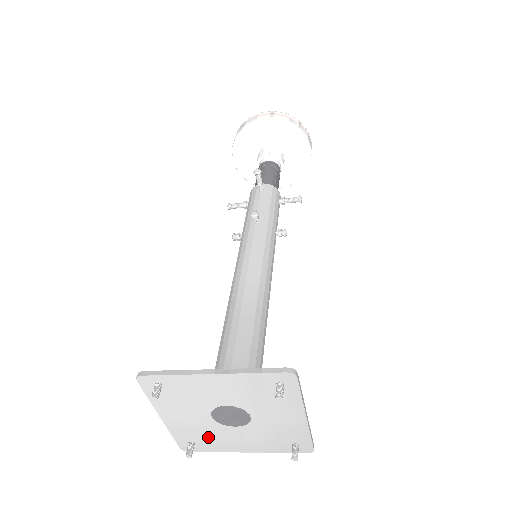
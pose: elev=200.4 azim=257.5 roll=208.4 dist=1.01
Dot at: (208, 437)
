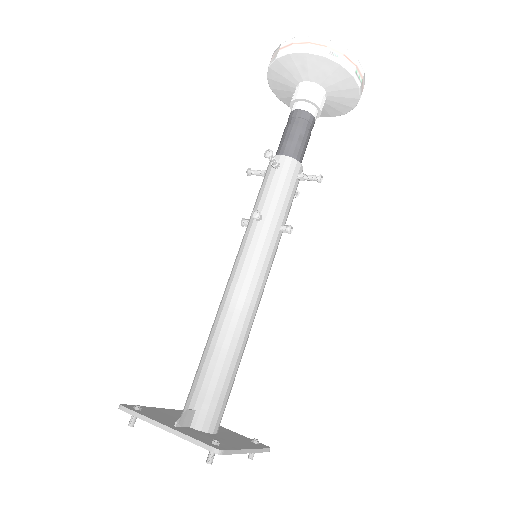
Dot at: occluded
